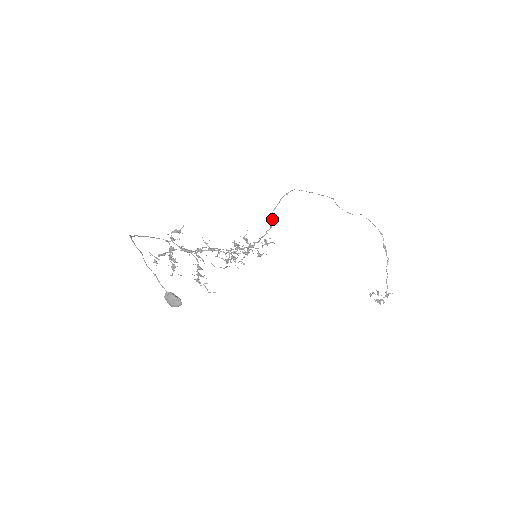
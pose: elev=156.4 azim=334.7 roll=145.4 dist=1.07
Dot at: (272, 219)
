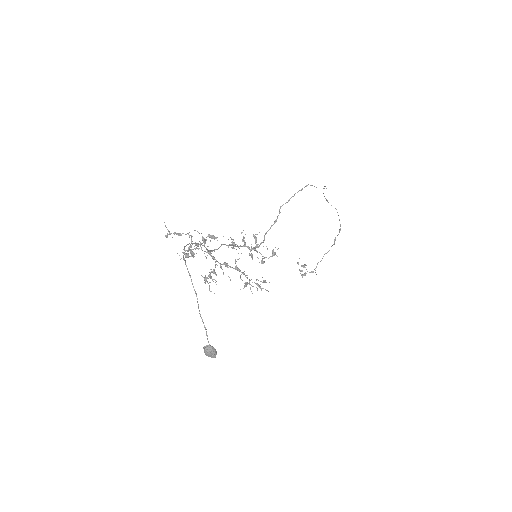
Dot at: occluded
